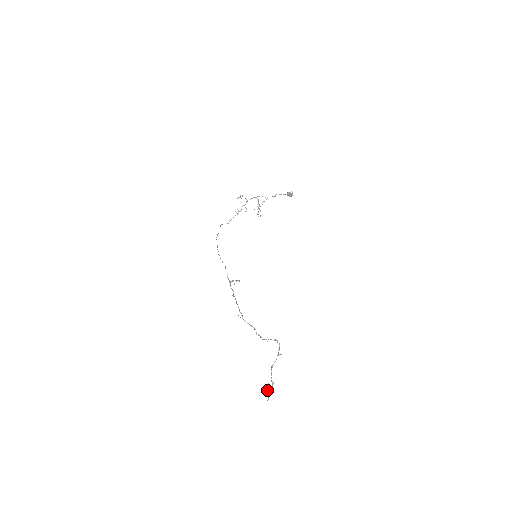
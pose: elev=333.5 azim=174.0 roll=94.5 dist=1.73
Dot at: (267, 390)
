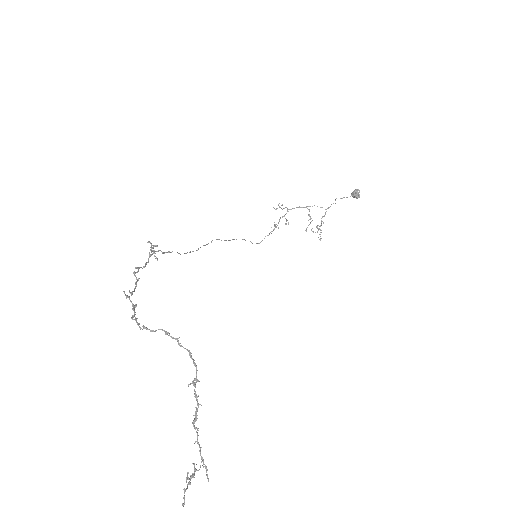
Dot at: (186, 479)
